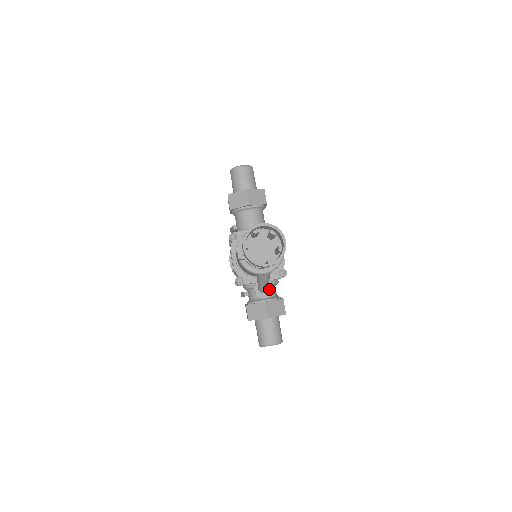
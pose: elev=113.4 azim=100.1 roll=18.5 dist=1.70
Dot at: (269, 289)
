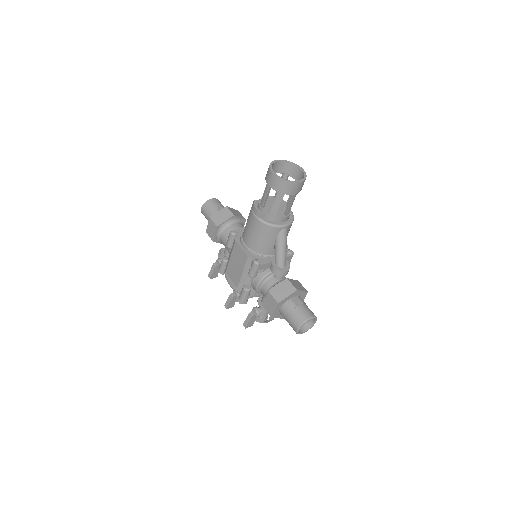
Dot at: (286, 264)
